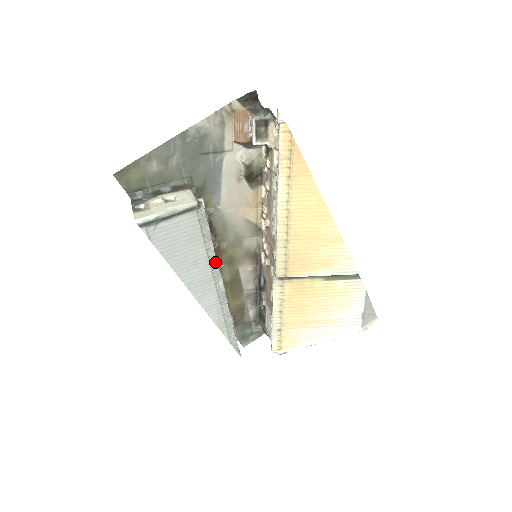
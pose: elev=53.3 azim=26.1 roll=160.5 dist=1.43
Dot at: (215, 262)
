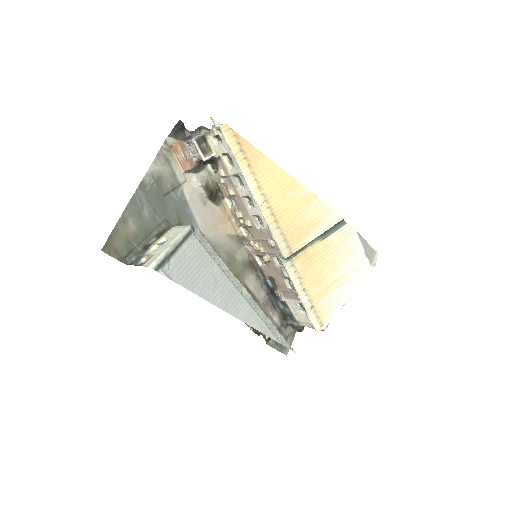
Dot at: (230, 273)
